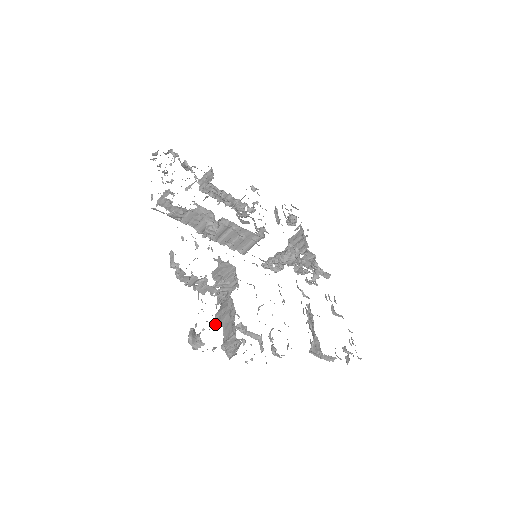
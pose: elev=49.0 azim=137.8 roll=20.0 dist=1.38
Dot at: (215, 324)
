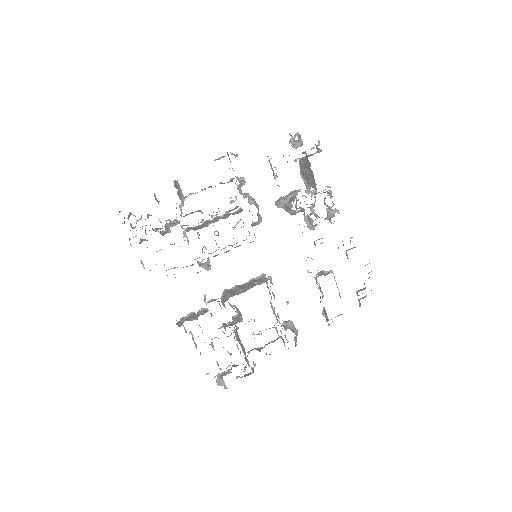
Dot at: occluded
